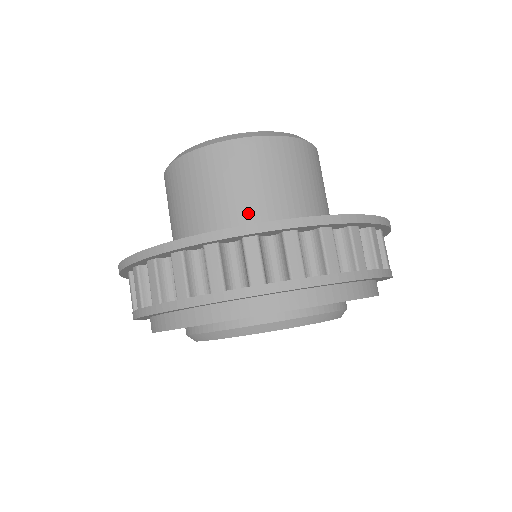
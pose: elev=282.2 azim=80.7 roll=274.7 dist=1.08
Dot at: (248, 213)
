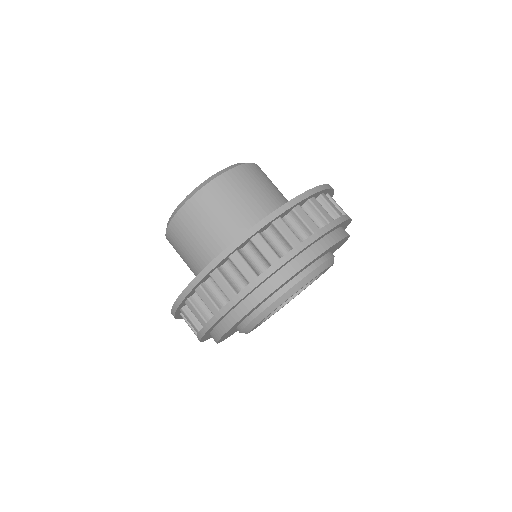
Dot at: (217, 247)
